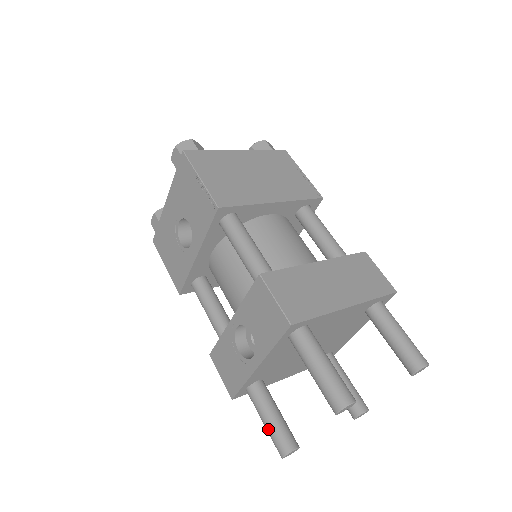
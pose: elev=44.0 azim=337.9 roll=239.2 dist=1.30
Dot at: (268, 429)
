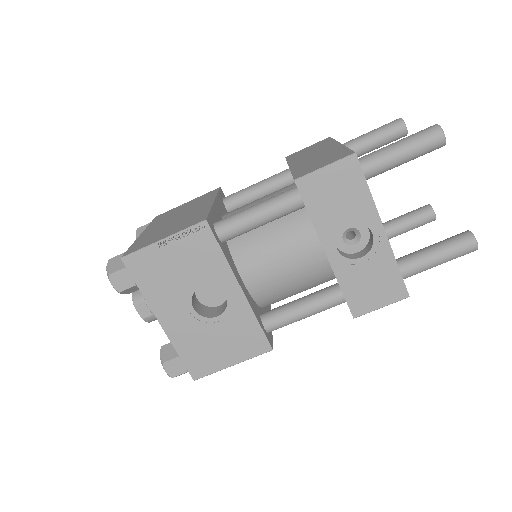
Dot at: (447, 256)
